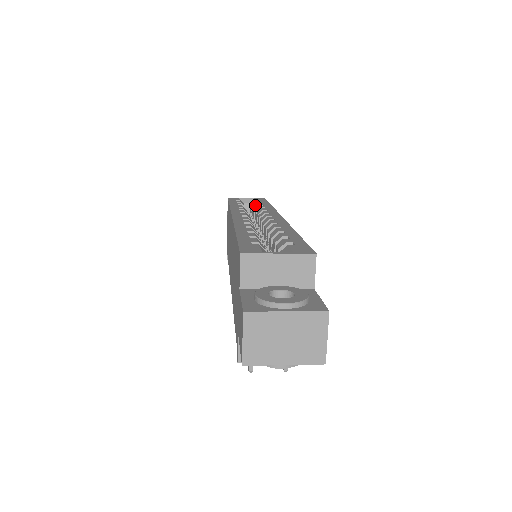
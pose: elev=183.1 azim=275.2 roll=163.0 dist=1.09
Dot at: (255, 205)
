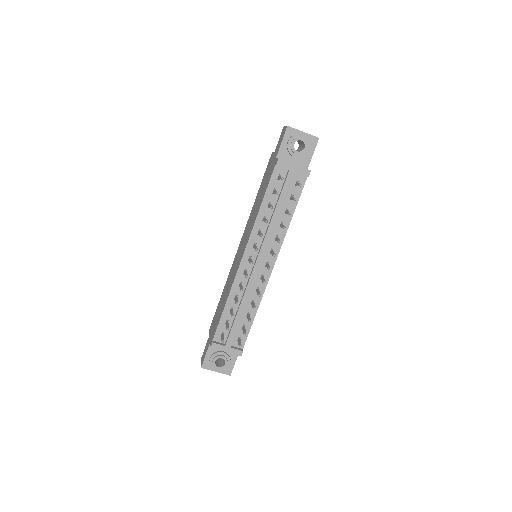
Dot at: occluded
